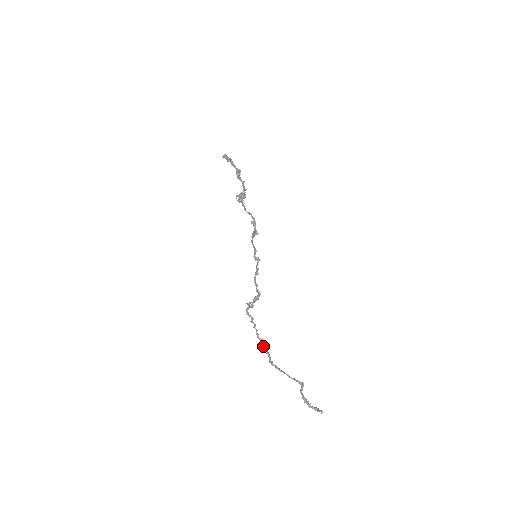
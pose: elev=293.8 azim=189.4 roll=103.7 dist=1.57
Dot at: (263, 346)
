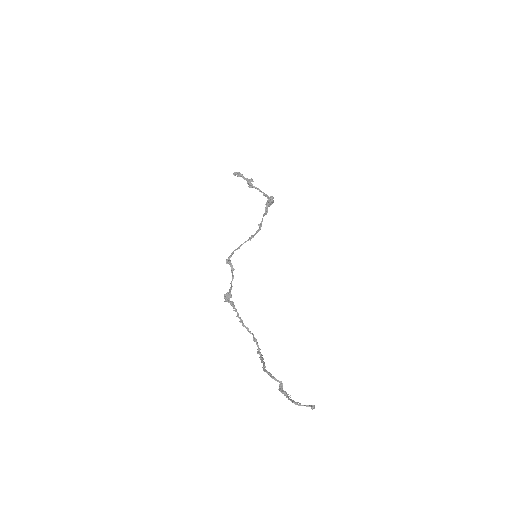
Dot at: (253, 338)
